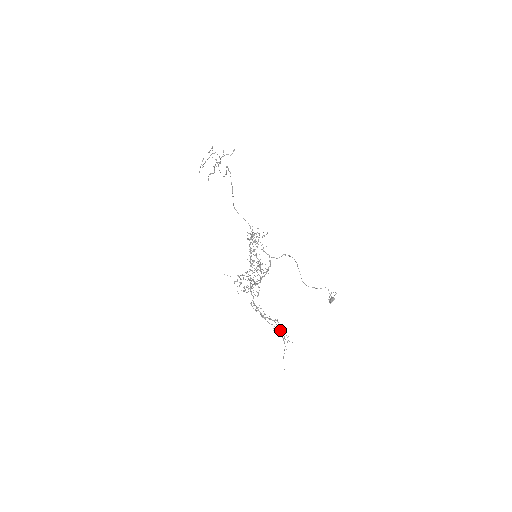
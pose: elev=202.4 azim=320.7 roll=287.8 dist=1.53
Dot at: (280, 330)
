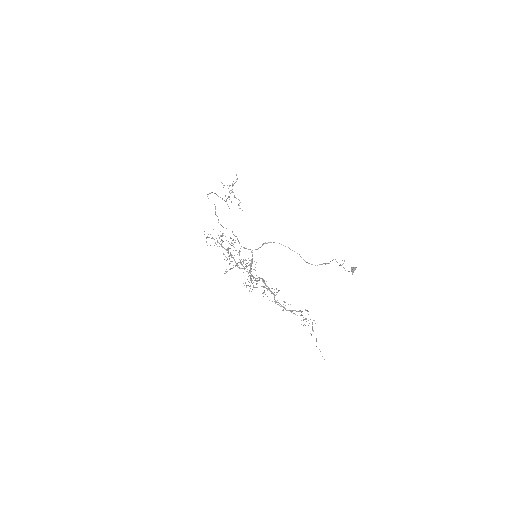
Dot at: occluded
